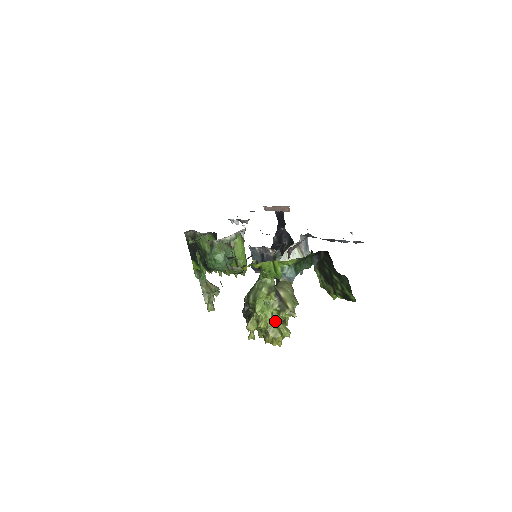
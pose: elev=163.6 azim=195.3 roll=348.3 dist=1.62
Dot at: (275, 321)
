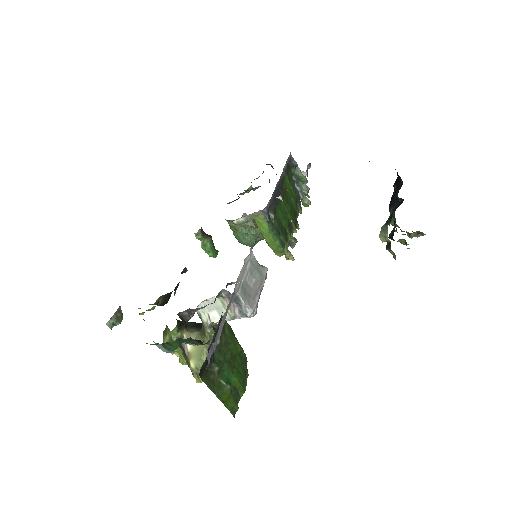
Dot at: occluded
